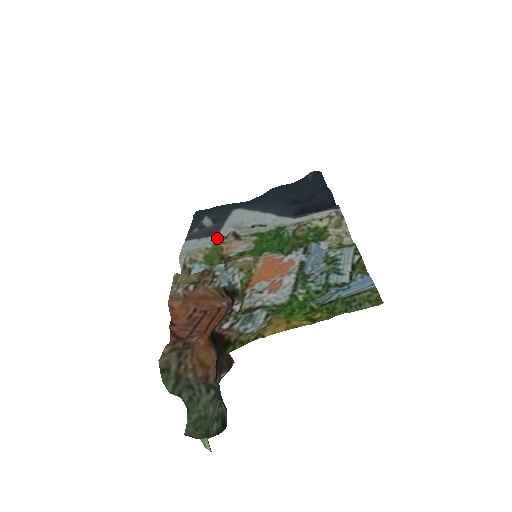
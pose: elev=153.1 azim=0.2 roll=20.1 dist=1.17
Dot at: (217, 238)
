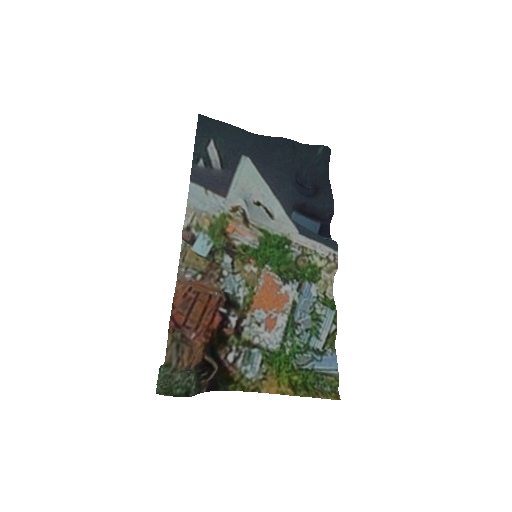
Dot at: (226, 205)
